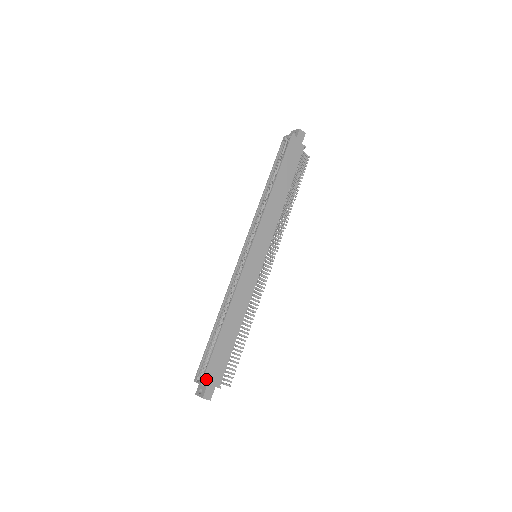
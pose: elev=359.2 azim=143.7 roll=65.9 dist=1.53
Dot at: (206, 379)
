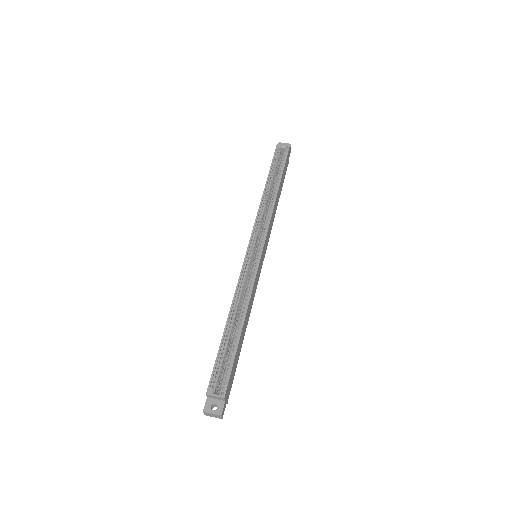
Dot at: (227, 391)
